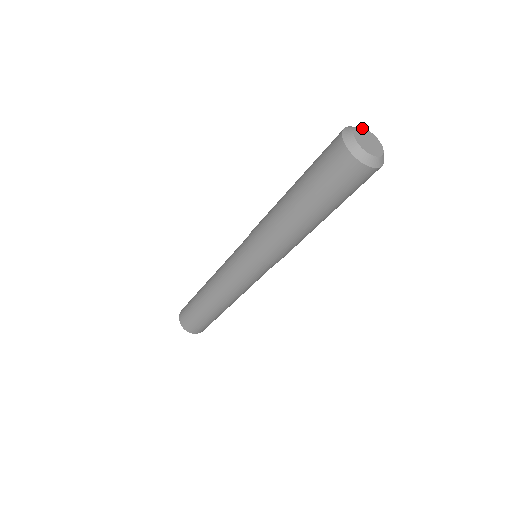
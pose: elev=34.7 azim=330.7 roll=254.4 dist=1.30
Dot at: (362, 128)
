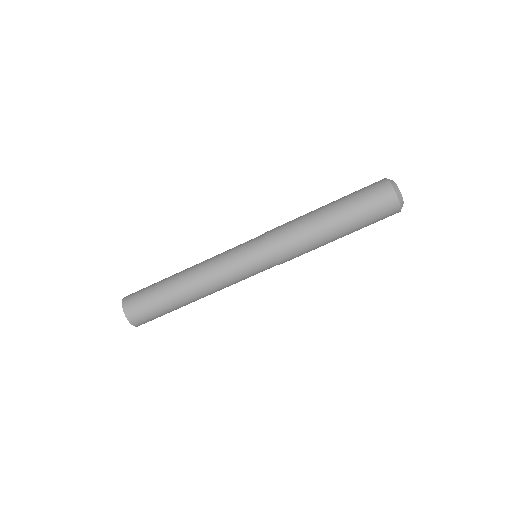
Dot at: occluded
